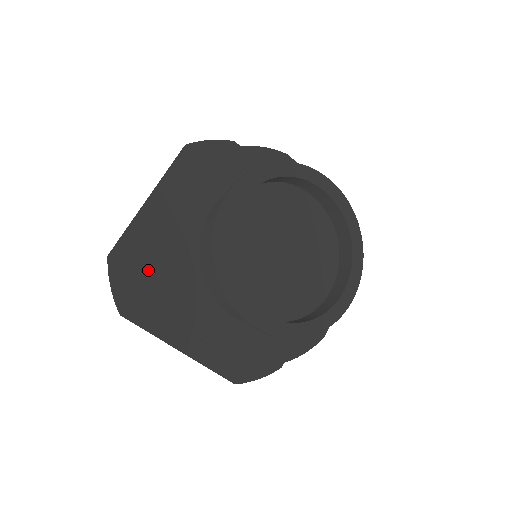
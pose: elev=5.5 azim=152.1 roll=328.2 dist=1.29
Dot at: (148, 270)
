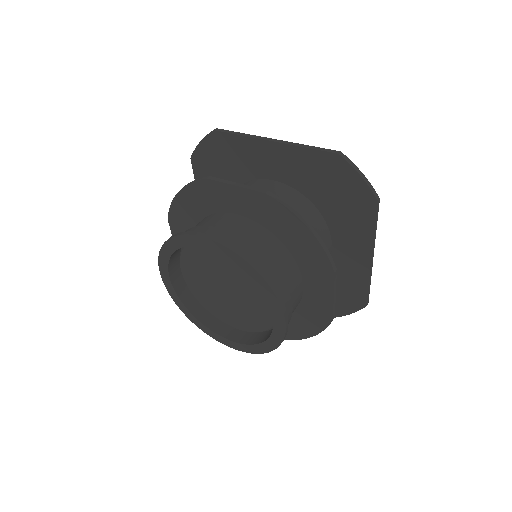
Dot at: (226, 165)
